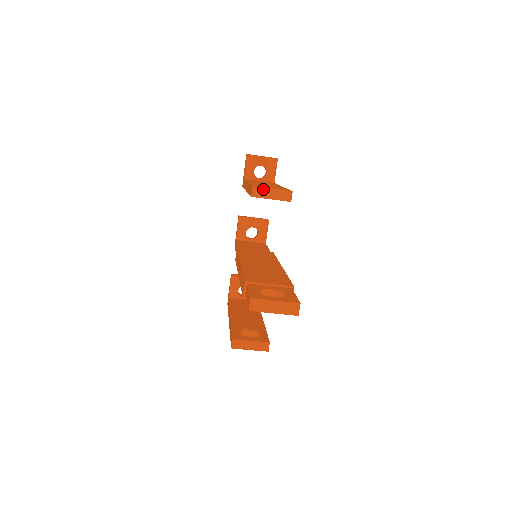
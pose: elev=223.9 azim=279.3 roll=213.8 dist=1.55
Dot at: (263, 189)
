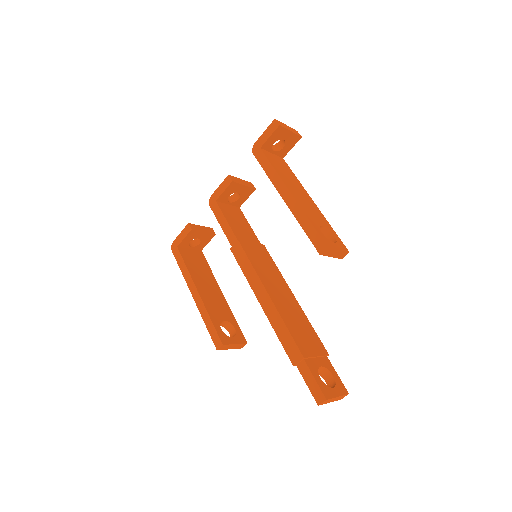
Dot at: (333, 250)
